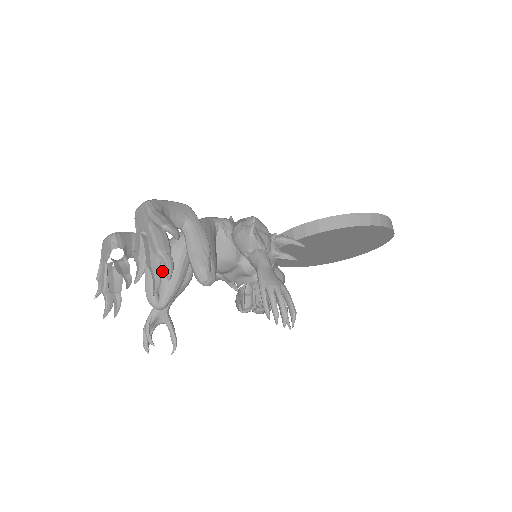
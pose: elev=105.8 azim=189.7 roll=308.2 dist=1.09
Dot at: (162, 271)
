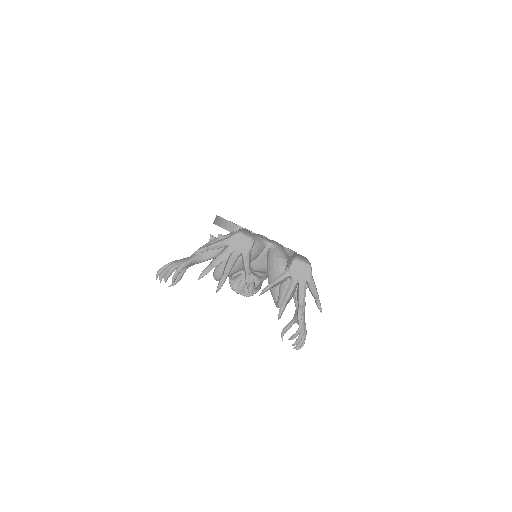
Dot at: (240, 262)
